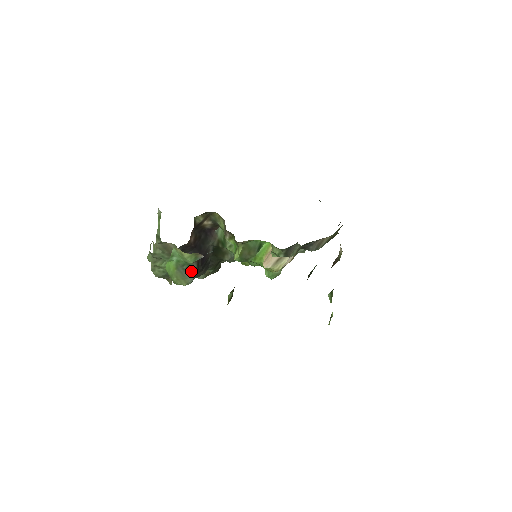
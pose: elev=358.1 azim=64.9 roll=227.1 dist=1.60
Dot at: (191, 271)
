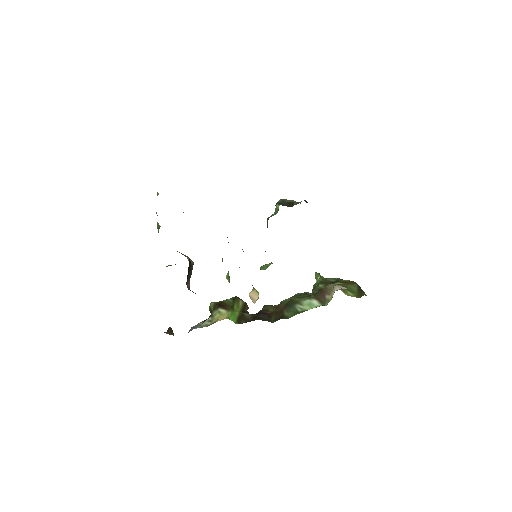
Dot at: occluded
